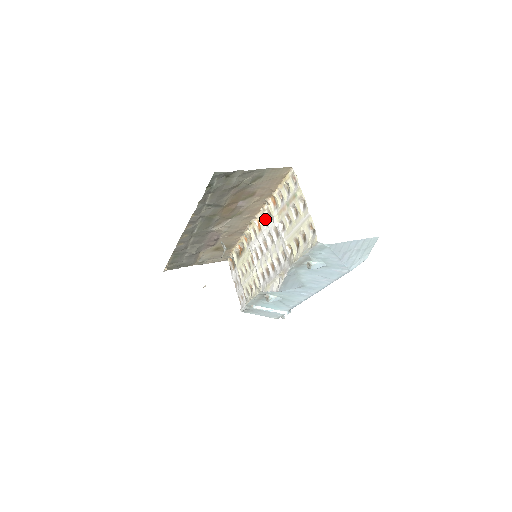
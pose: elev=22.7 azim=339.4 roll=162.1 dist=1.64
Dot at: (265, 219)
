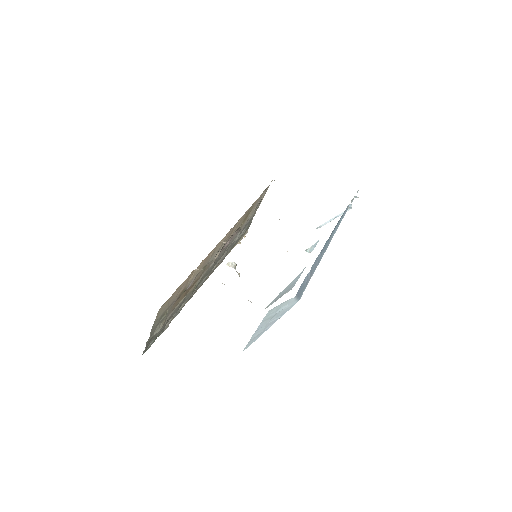
Dot at: occluded
